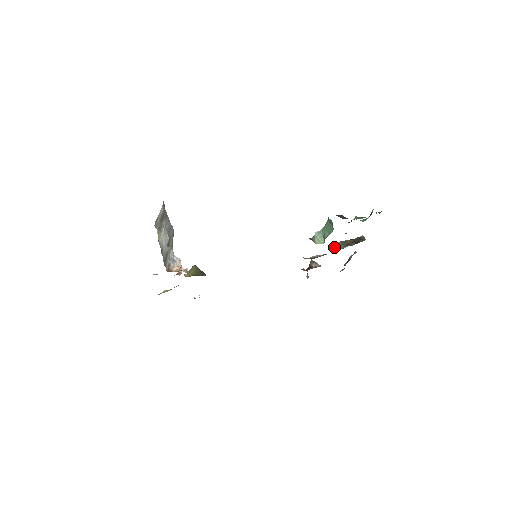
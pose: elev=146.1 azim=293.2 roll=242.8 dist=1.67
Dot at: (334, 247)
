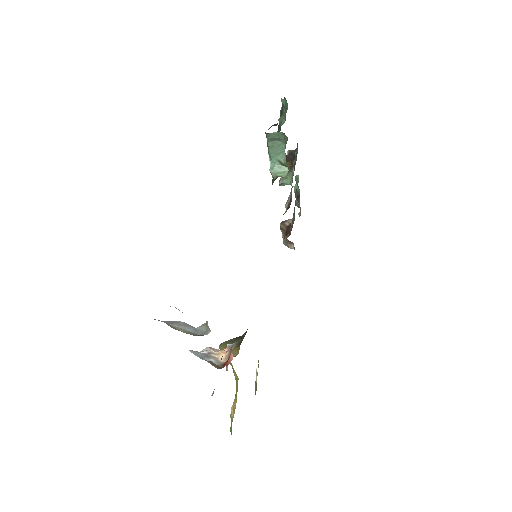
Dot at: (284, 184)
